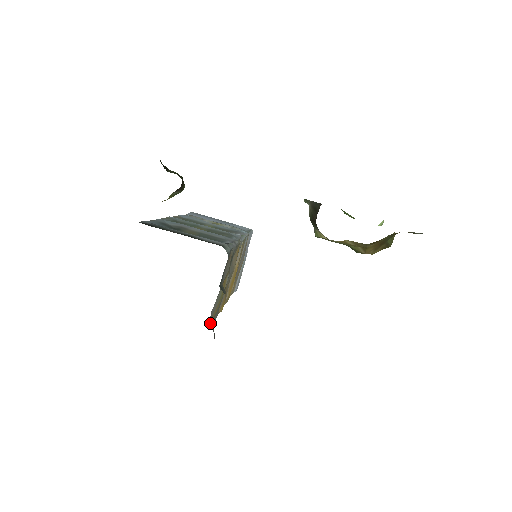
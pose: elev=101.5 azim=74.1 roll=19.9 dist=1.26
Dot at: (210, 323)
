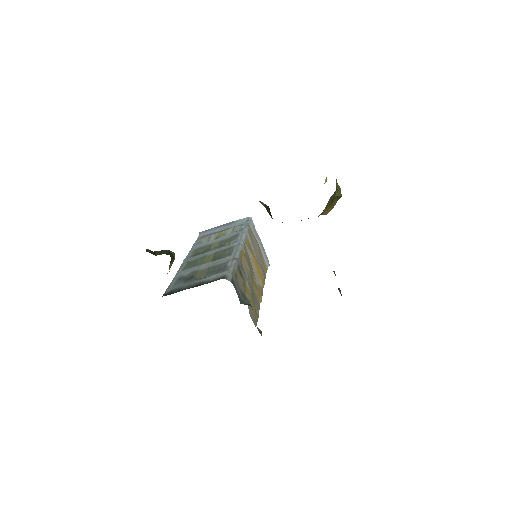
Dot at: (255, 322)
